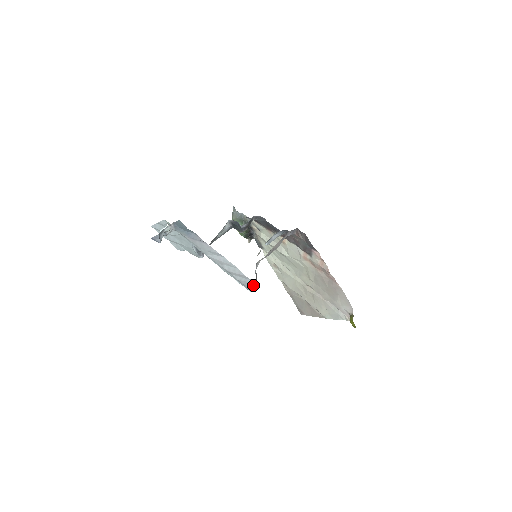
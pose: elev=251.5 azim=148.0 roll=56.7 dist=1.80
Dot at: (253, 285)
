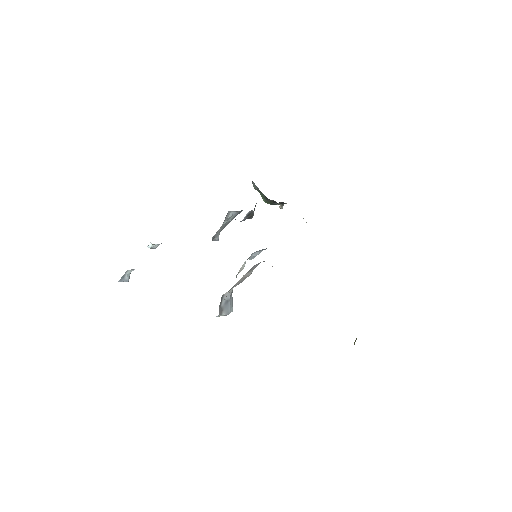
Dot at: (222, 315)
